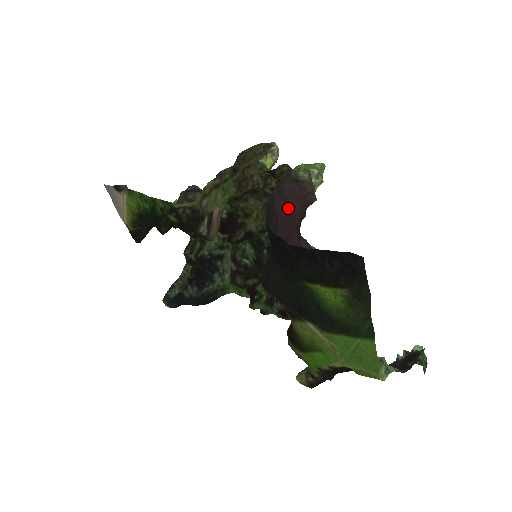
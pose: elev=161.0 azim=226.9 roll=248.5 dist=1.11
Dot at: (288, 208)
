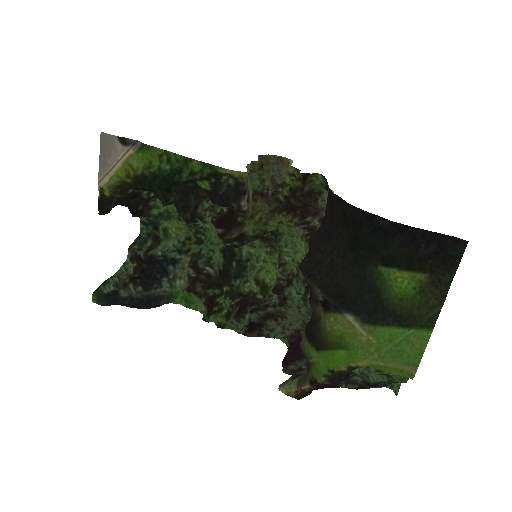
Dot at: occluded
